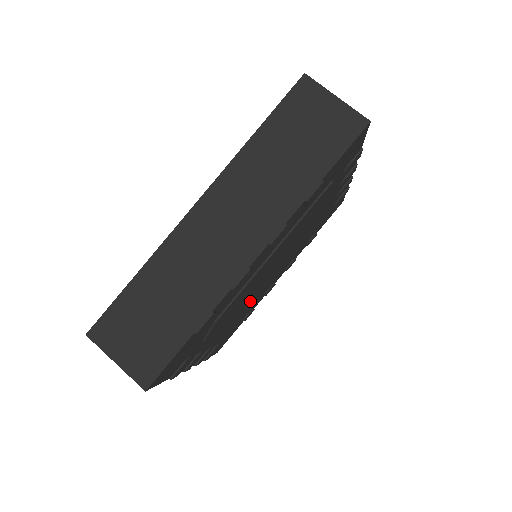
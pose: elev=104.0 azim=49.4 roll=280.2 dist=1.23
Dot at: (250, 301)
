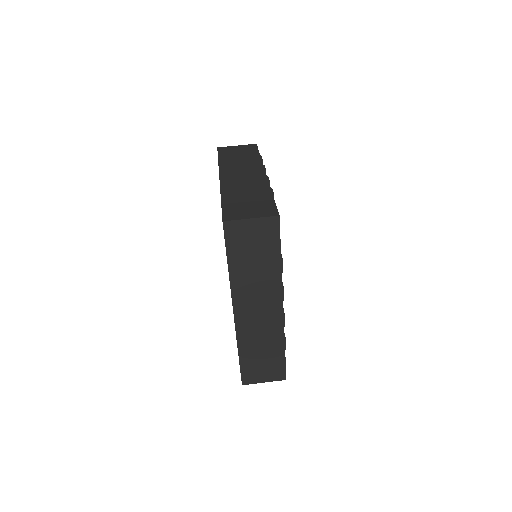
Dot at: occluded
